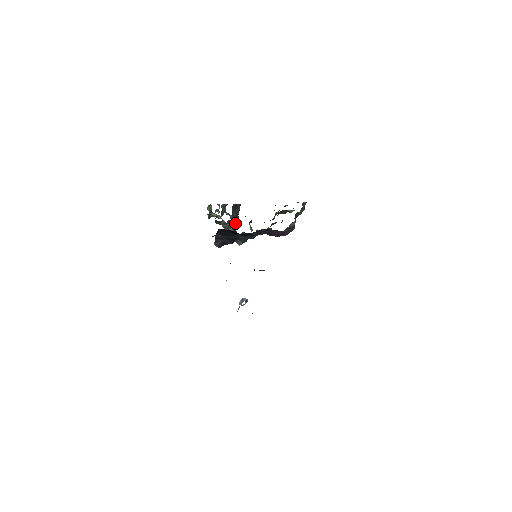
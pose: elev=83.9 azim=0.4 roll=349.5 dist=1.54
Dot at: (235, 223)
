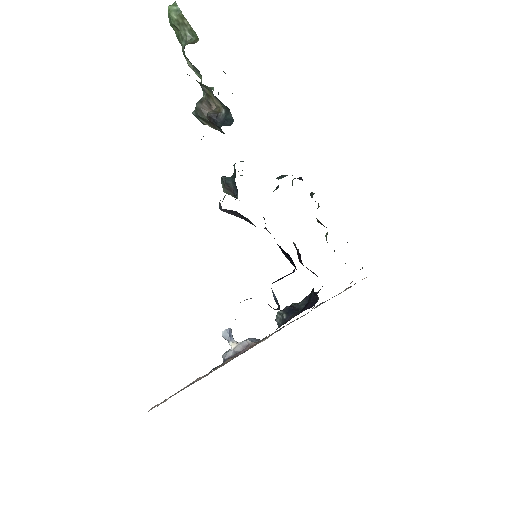
Dot at: occluded
